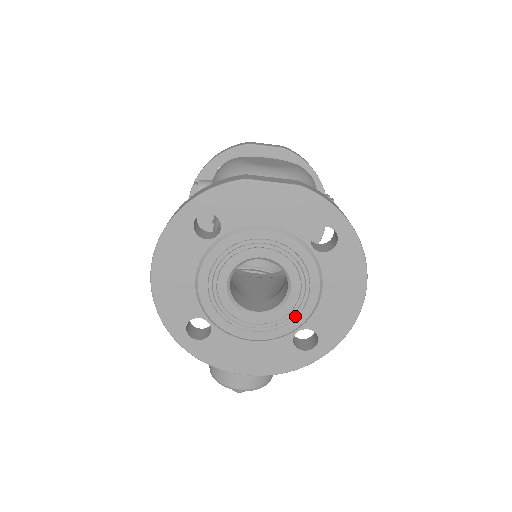
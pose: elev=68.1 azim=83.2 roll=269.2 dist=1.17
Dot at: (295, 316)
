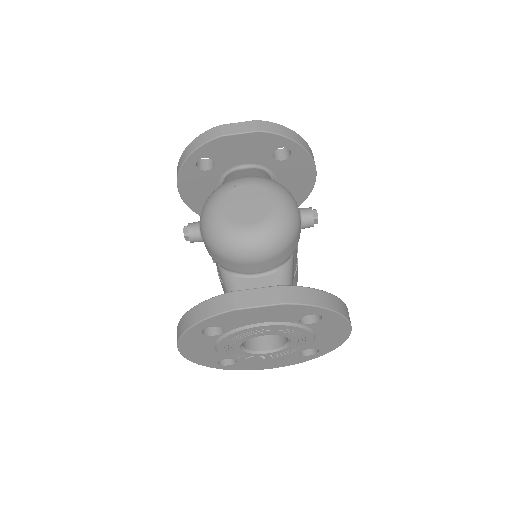
Dot at: (298, 349)
